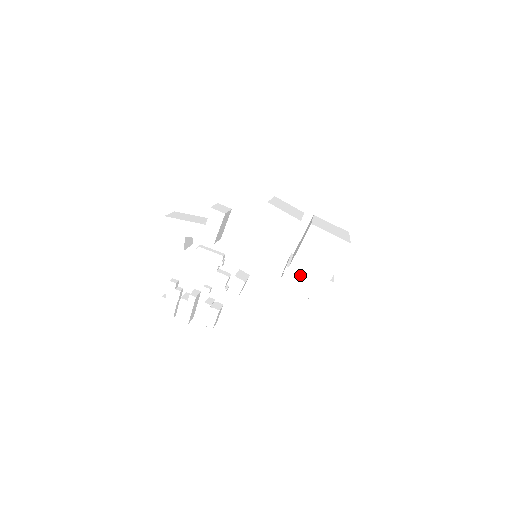
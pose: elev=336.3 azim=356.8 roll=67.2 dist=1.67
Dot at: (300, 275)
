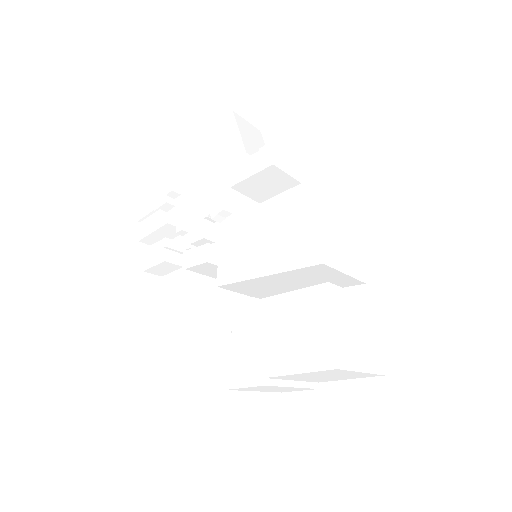
Dot at: (250, 325)
